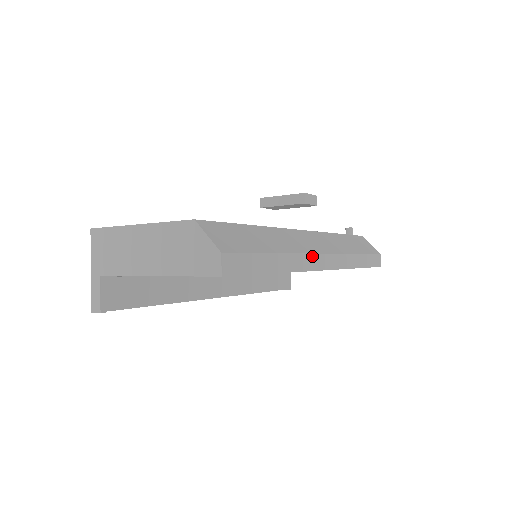
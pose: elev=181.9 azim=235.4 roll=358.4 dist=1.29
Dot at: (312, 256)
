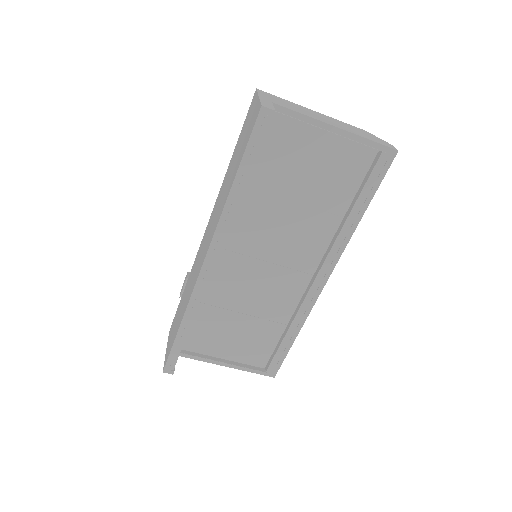
Dot at: occluded
